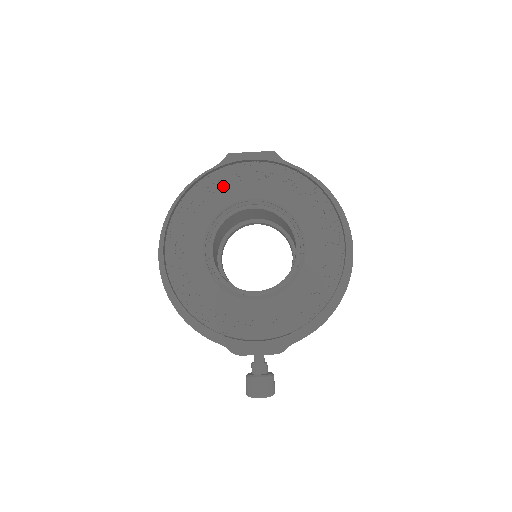
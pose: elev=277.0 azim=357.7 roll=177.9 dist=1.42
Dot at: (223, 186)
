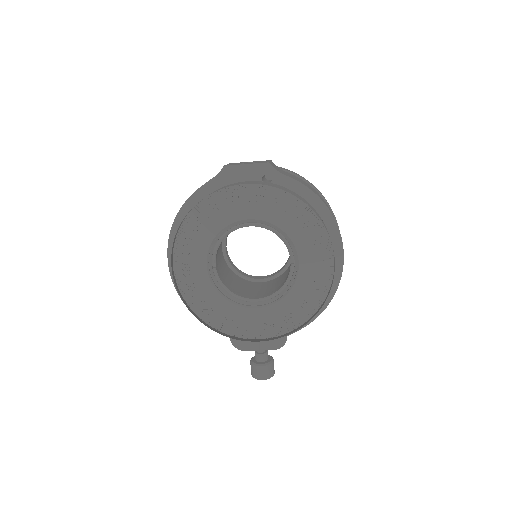
Dot at: (220, 208)
